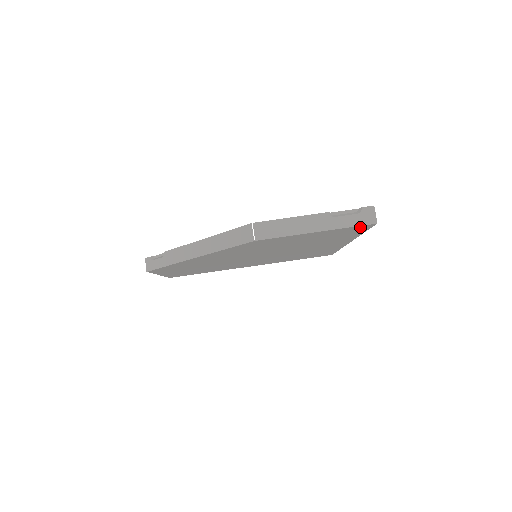
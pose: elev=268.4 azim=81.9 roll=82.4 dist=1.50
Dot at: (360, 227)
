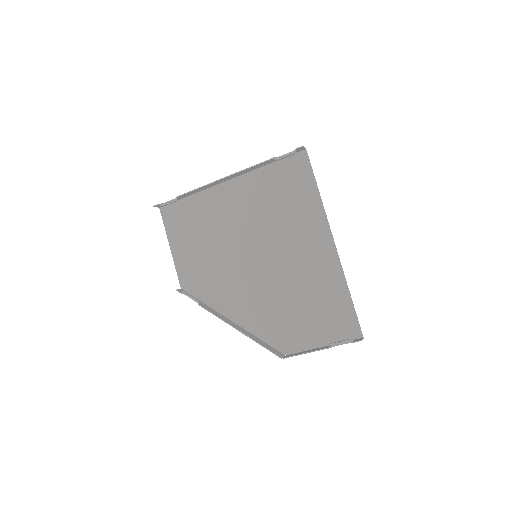
Dot at: (352, 333)
